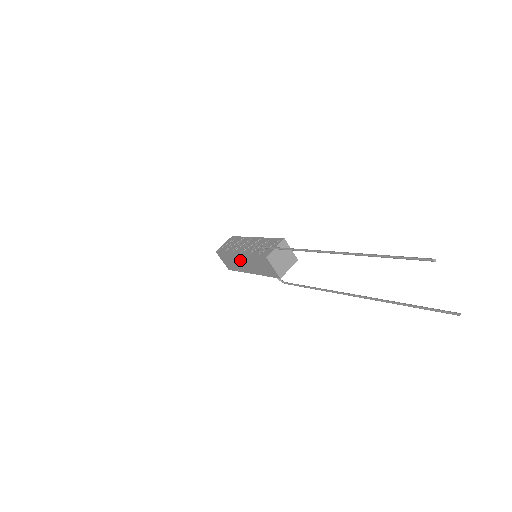
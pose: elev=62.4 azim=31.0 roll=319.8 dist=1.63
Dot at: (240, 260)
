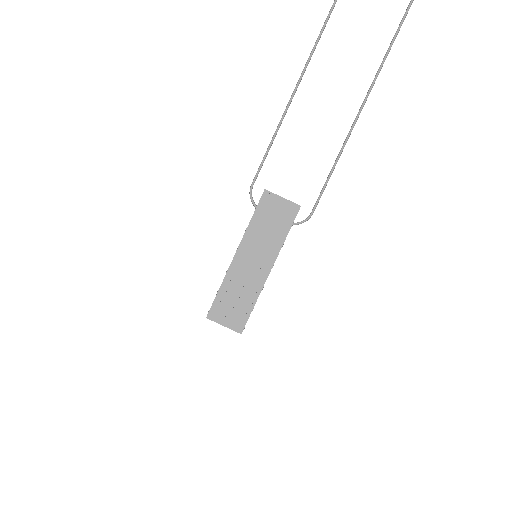
Dot at: (243, 267)
